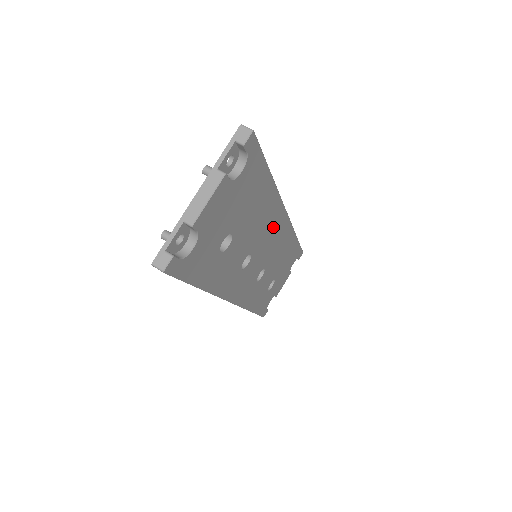
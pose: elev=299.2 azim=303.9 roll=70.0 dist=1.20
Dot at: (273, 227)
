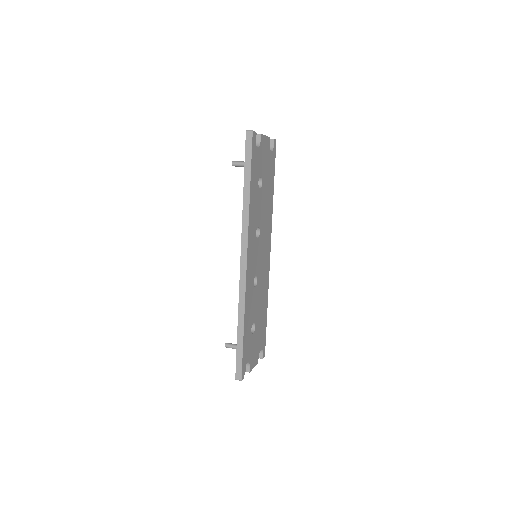
Dot at: (266, 241)
